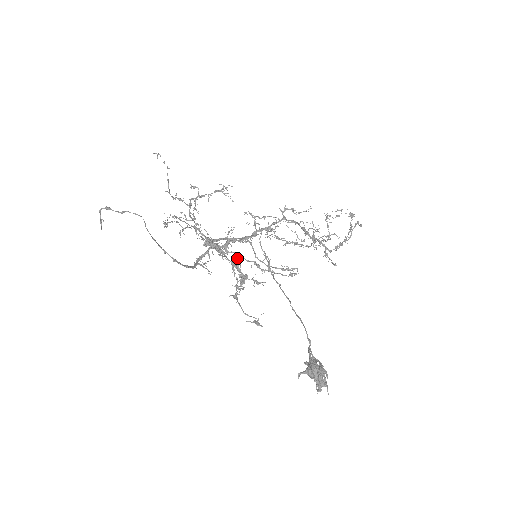
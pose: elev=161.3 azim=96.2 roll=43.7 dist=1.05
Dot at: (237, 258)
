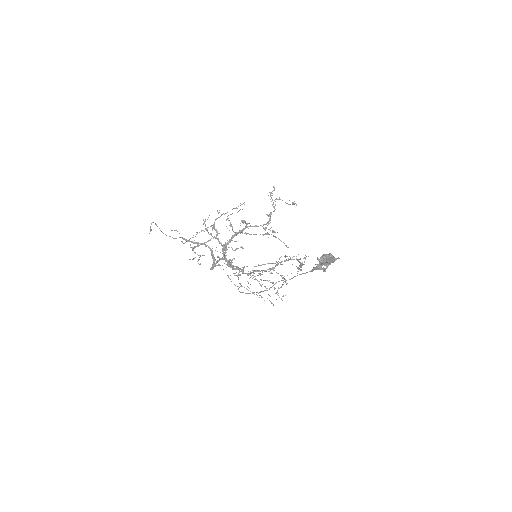
Dot at: occluded
